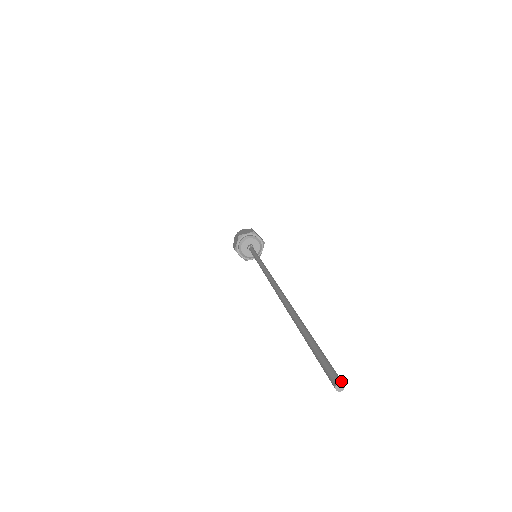
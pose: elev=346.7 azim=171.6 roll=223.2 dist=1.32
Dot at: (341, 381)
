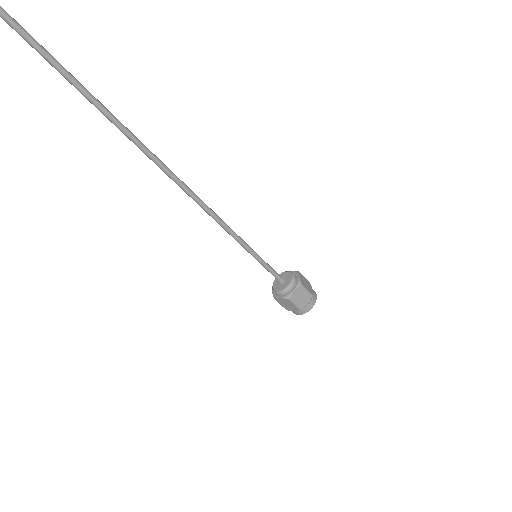
Dot at: out of frame
